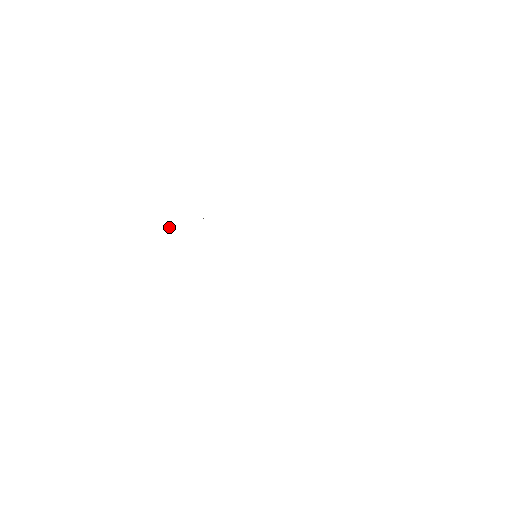
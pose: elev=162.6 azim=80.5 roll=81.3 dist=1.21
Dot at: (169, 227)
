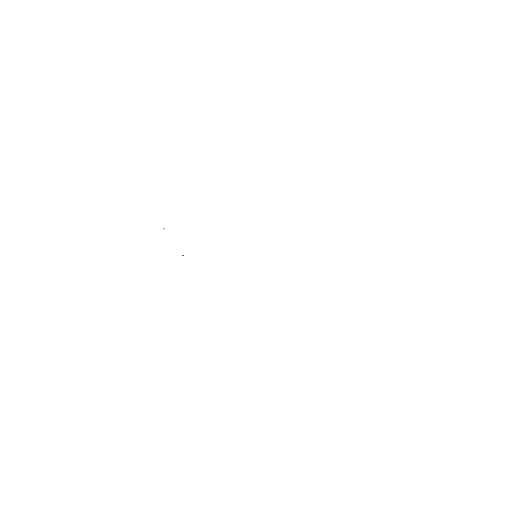
Dot at: occluded
